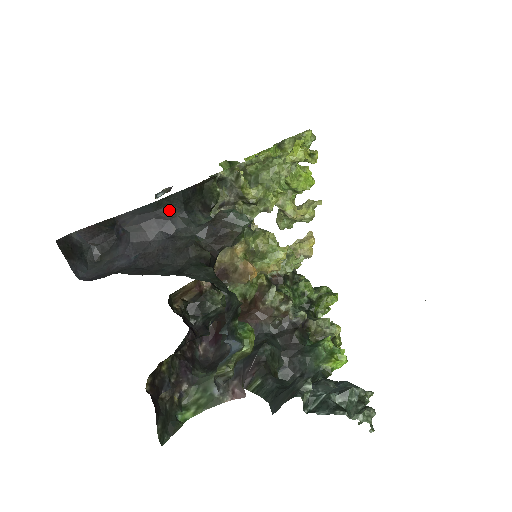
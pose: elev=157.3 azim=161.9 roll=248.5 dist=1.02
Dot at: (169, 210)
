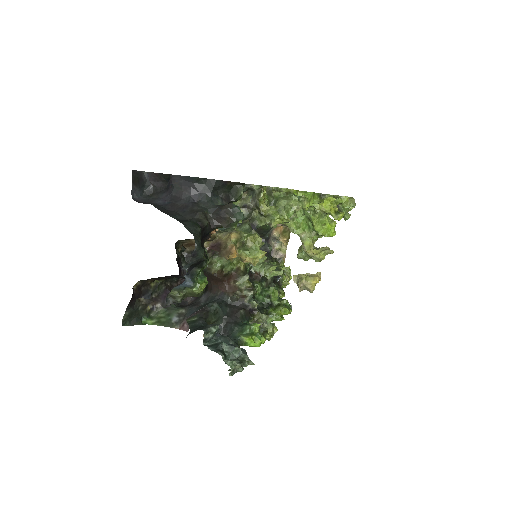
Dot at: (202, 187)
